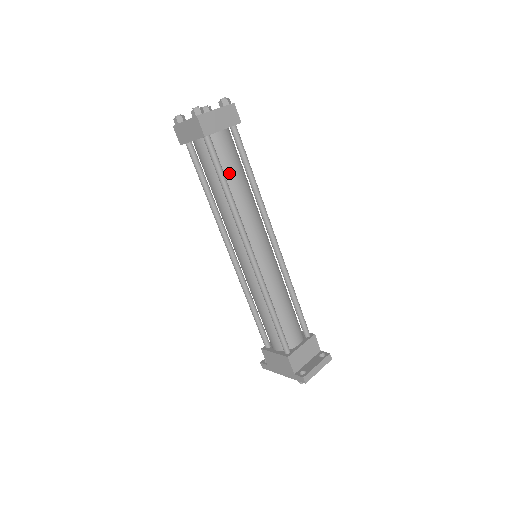
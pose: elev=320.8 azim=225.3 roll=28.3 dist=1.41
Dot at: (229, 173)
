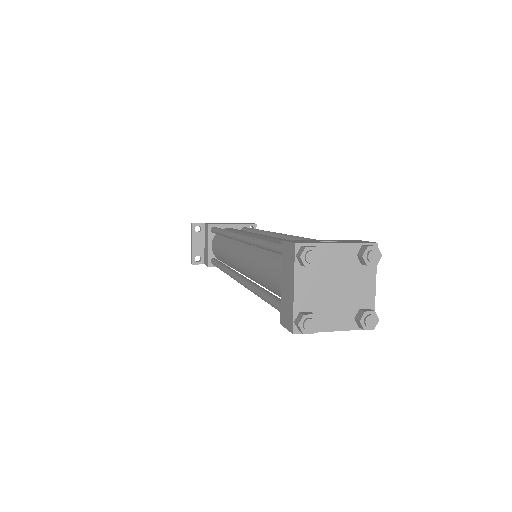
Dot at: occluded
